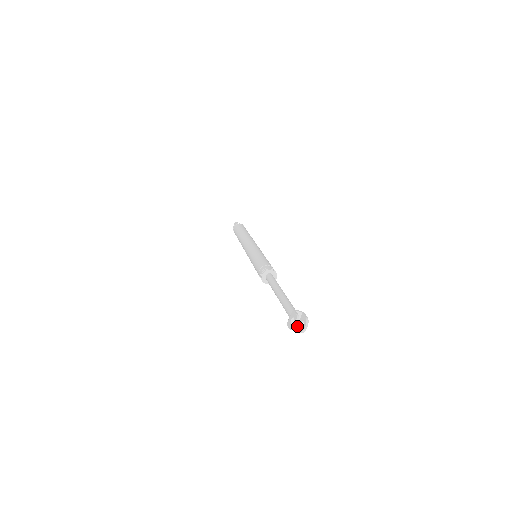
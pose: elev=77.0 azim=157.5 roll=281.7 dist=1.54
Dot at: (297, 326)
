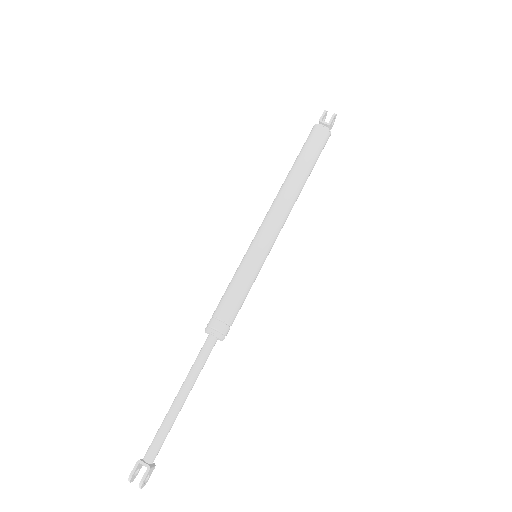
Dot at: occluded
